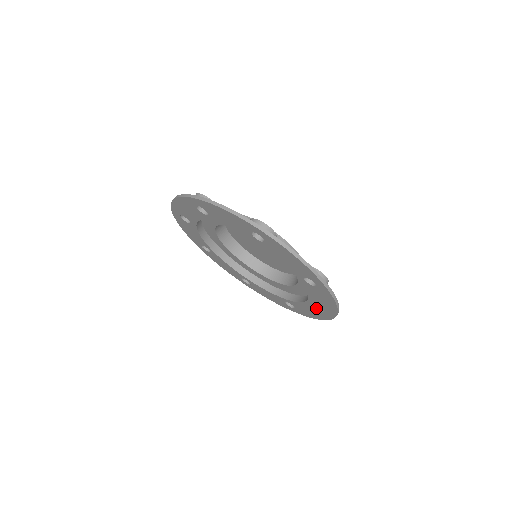
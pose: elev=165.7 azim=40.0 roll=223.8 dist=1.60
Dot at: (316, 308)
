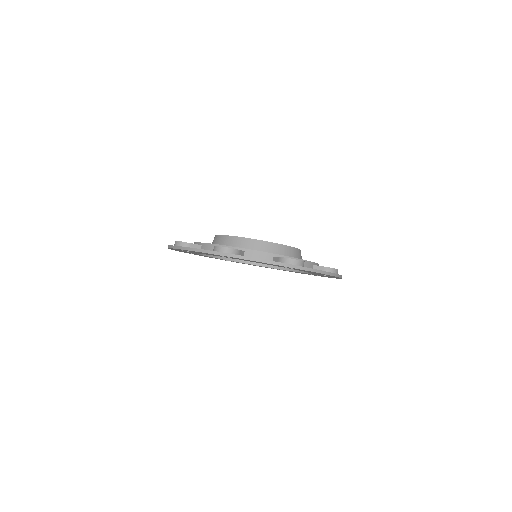
Dot at: (310, 274)
